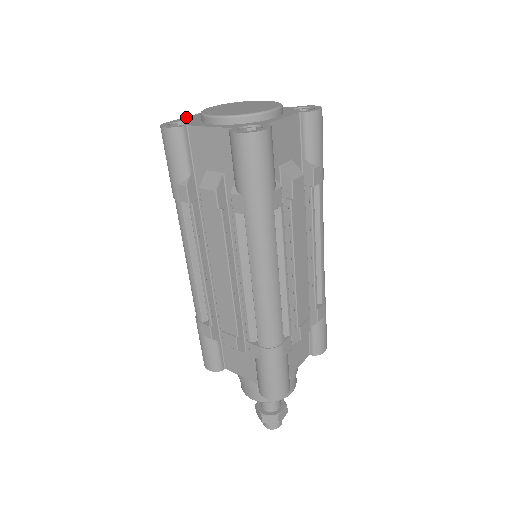
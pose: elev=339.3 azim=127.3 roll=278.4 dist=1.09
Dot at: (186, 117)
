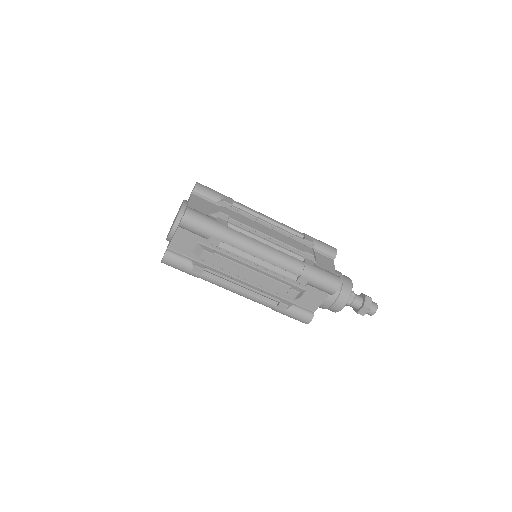
Dot at: occluded
